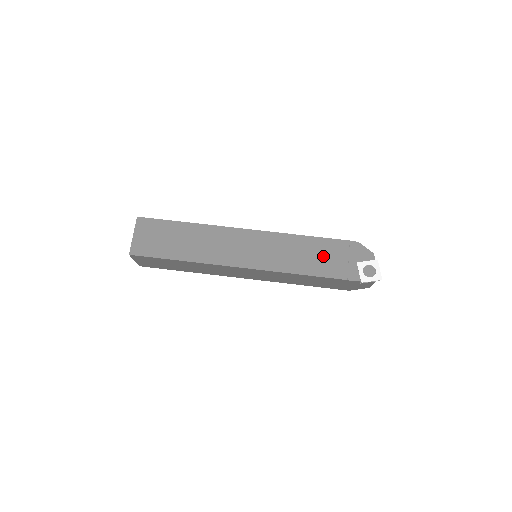
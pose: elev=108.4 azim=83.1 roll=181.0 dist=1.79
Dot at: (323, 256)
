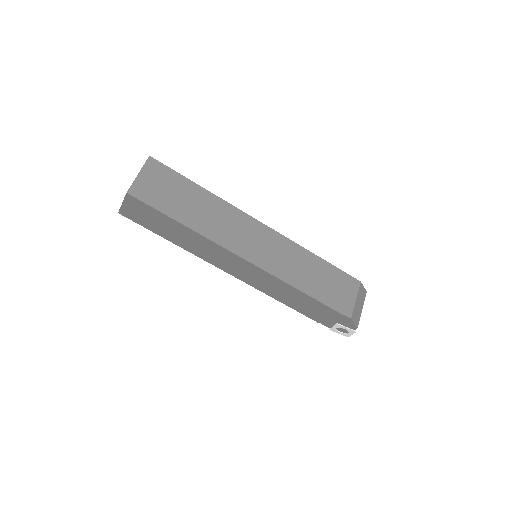
Dot at: (310, 307)
